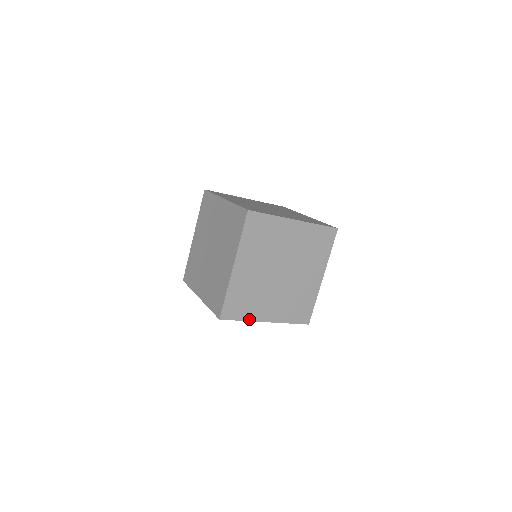
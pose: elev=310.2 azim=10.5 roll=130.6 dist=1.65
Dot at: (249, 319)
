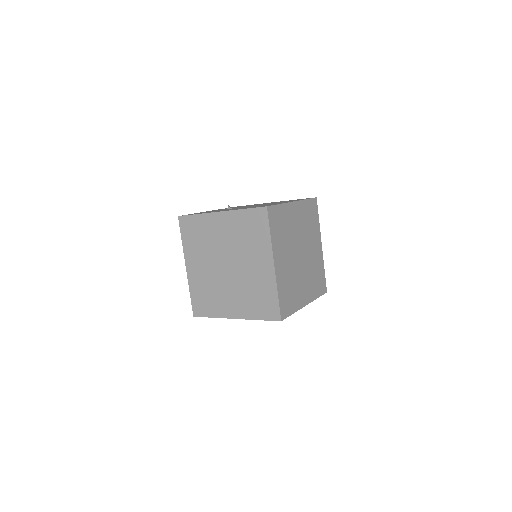
Dot at: occluded
